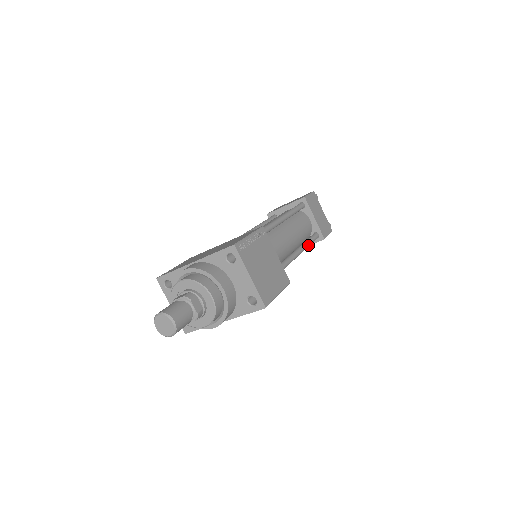
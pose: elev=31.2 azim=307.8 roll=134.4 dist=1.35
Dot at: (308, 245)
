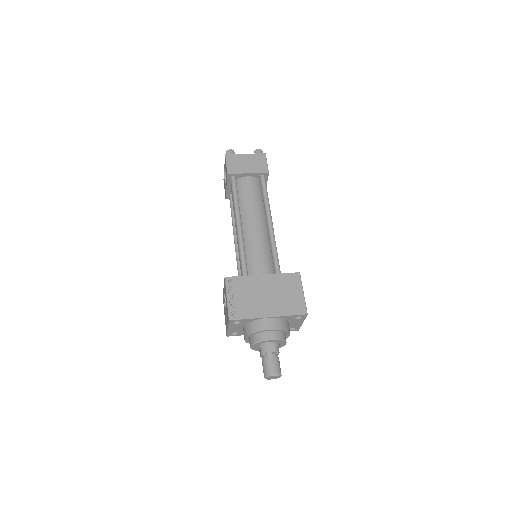
Dot at: occluded
